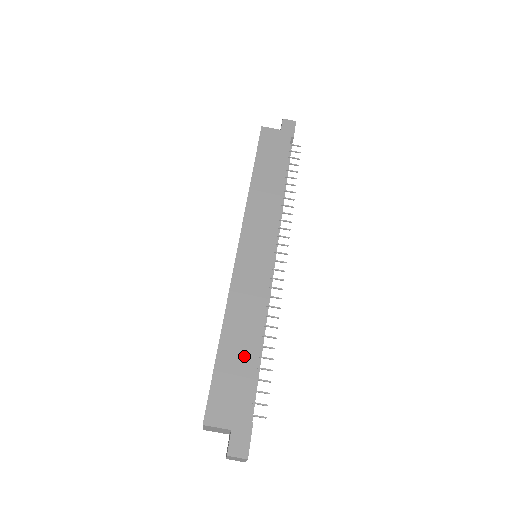
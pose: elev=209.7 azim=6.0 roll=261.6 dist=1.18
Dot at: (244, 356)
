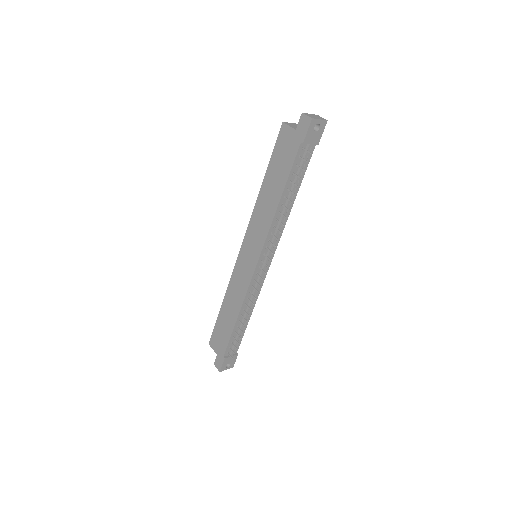
Dot at: (228, 323)
